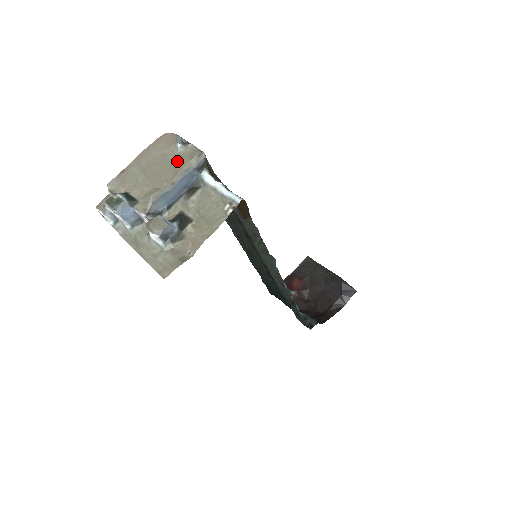
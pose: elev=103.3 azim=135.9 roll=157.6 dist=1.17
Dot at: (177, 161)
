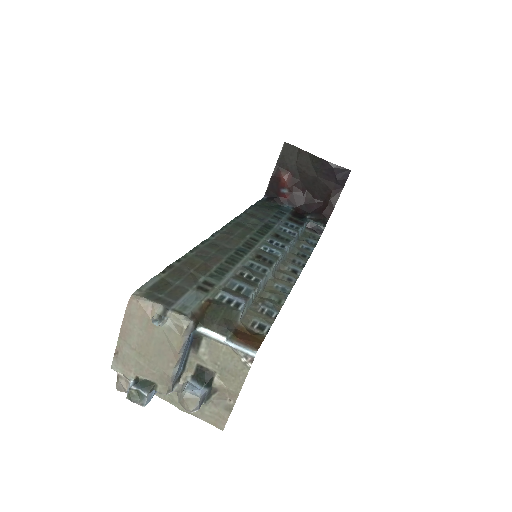
Dot at: (168, 339)
